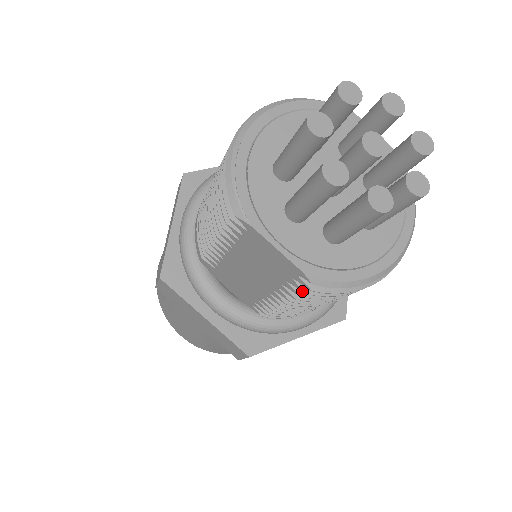
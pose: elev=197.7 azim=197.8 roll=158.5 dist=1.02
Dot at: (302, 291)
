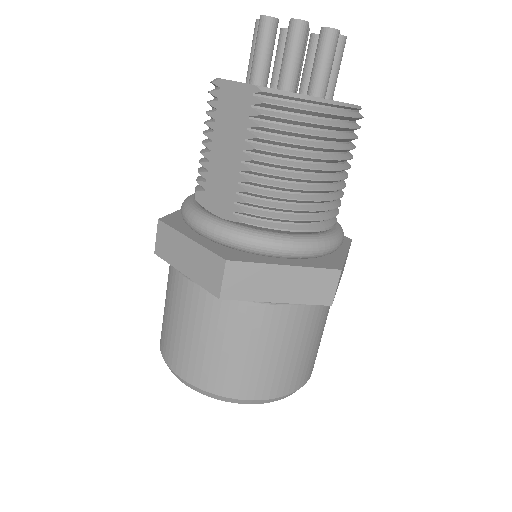
Dot at: (259, 114)
